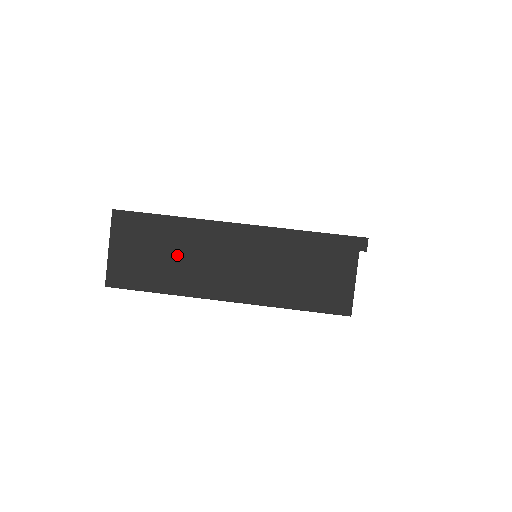
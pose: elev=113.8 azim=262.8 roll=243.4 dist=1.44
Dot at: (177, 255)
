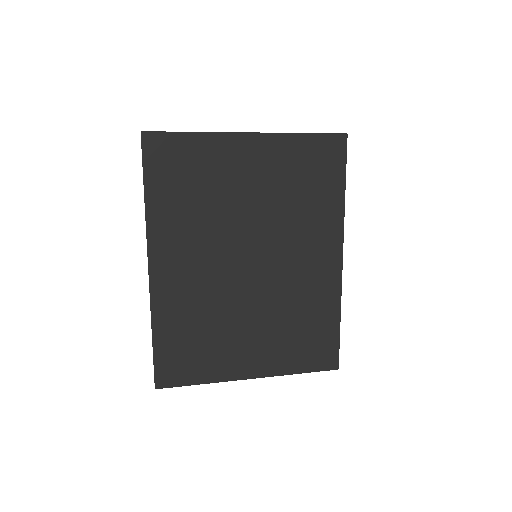
Dot at: occluded
